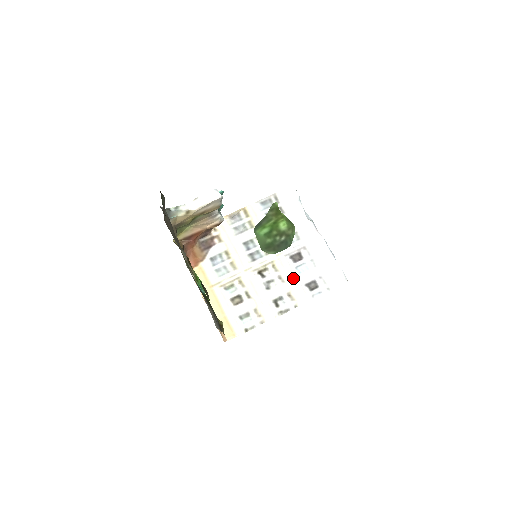
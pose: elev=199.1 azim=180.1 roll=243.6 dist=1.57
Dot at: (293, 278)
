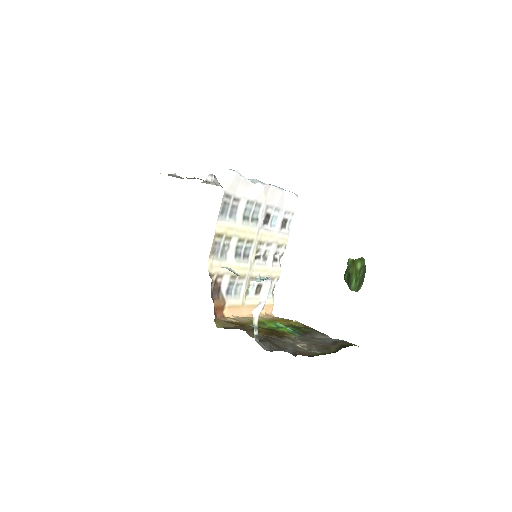
Dot at: (275, 235)
